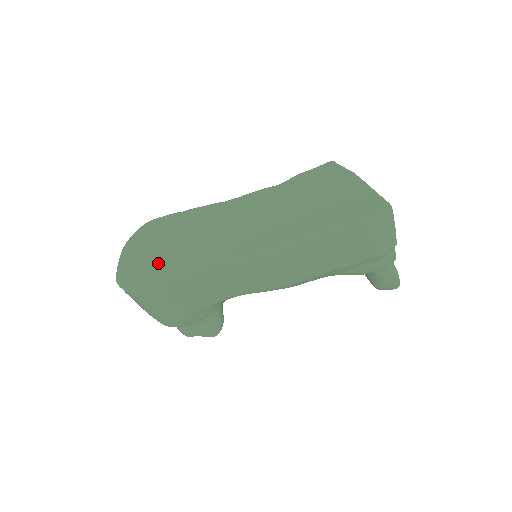
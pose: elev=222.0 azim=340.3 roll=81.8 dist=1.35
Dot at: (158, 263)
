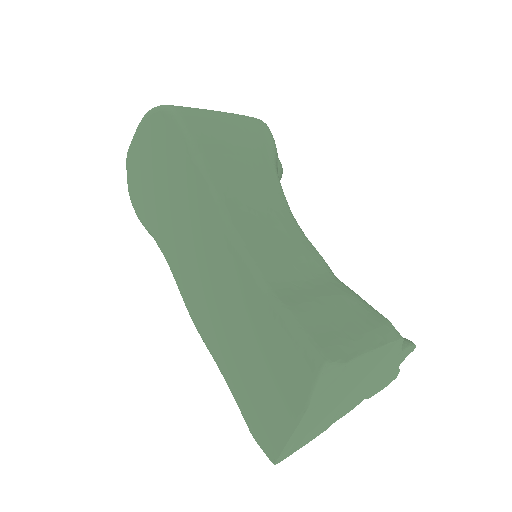
Dot at: (148, 194)
